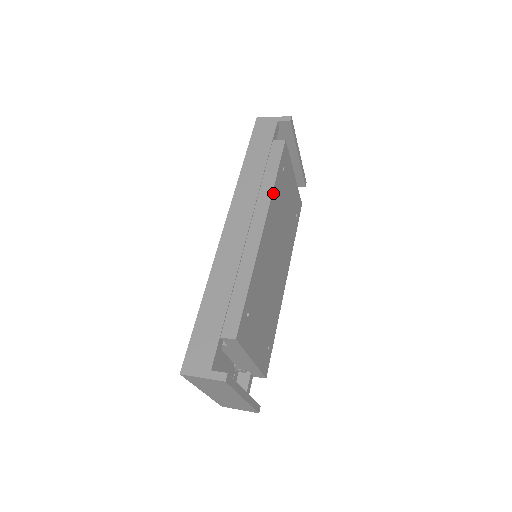
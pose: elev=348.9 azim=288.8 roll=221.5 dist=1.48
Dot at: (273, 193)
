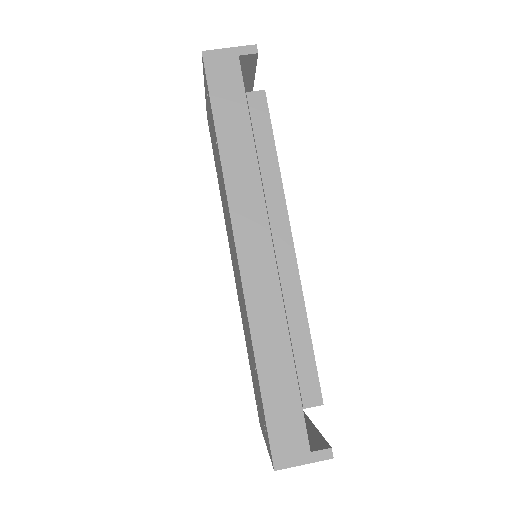
Dot at: (281, 184)
